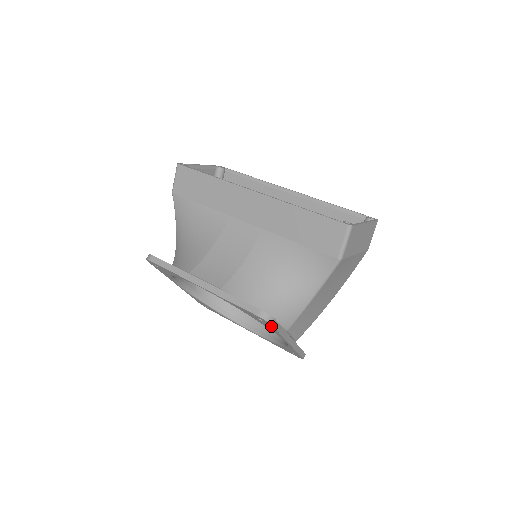
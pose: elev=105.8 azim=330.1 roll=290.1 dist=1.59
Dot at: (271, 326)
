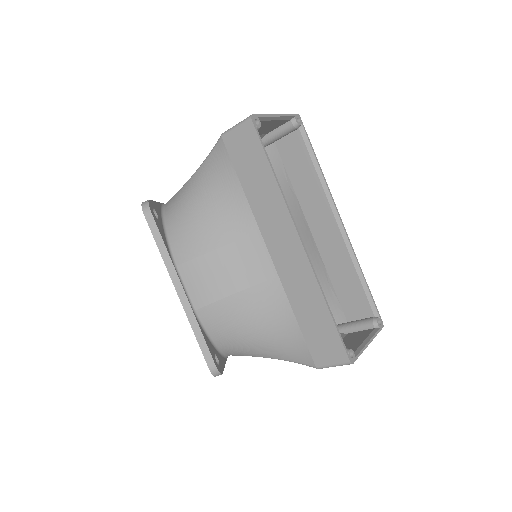
Dot at: occluded
